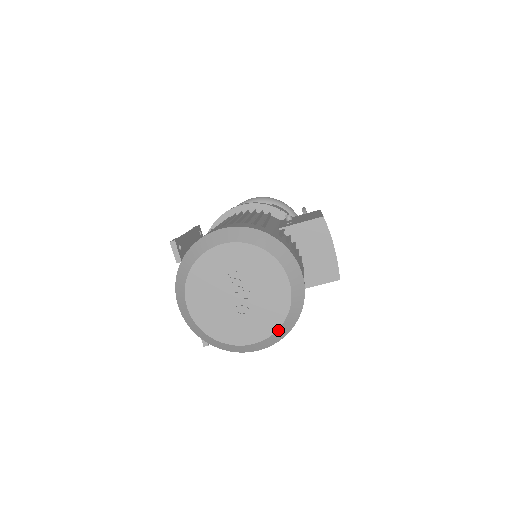
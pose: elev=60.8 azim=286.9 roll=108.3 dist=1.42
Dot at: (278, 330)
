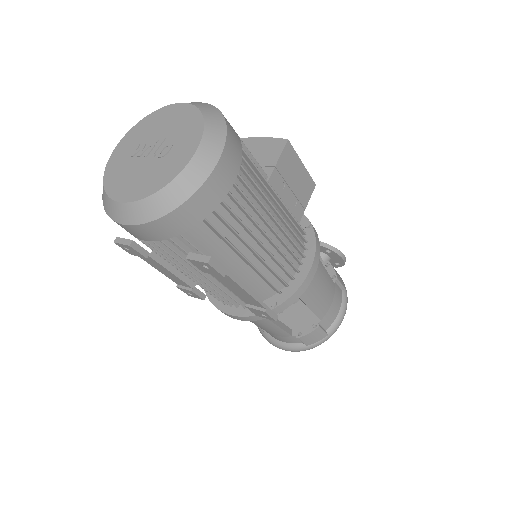
Dot at: (206, 124)
